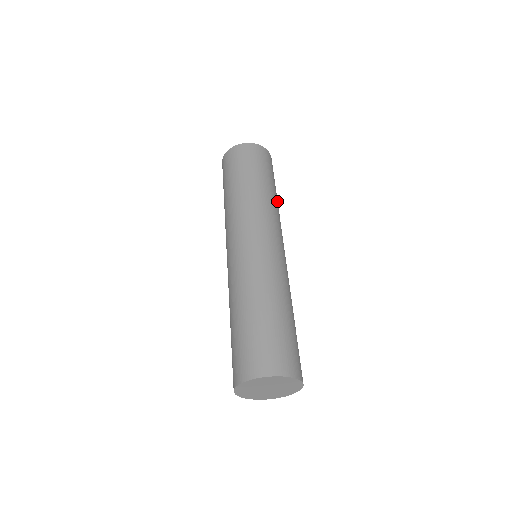
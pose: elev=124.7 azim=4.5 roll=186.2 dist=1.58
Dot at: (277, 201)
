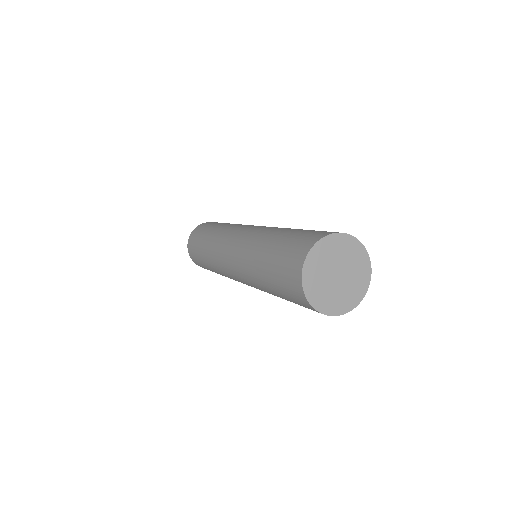
Dot at: occluded
